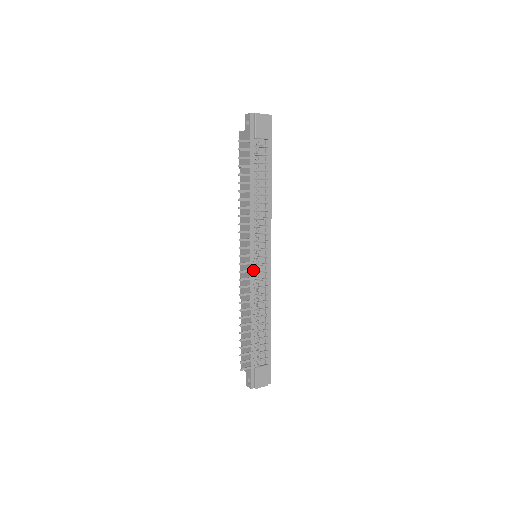
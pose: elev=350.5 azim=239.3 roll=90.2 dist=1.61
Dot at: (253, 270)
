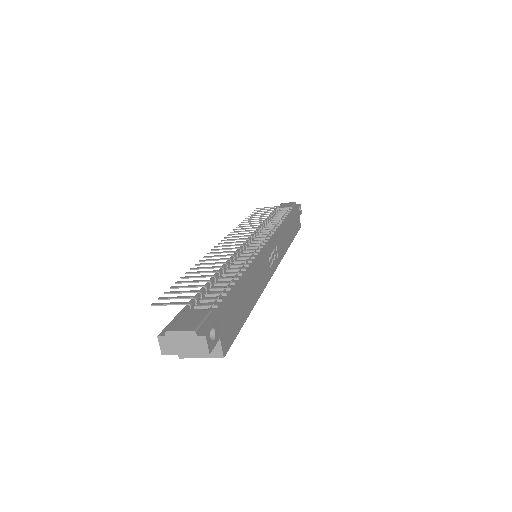
Dot at: (235, 245)
